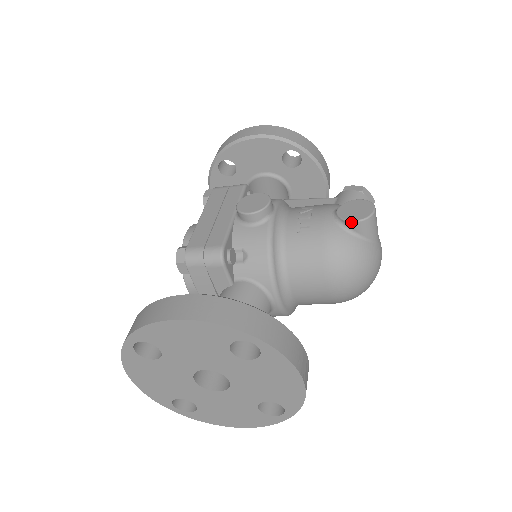
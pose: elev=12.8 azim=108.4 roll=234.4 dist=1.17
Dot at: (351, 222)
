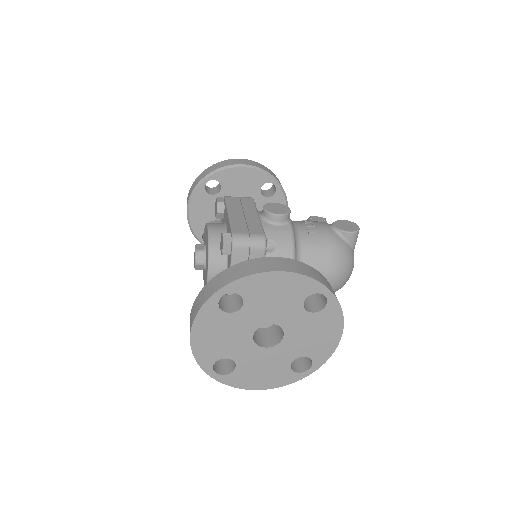
Dot at: (347, 232)
